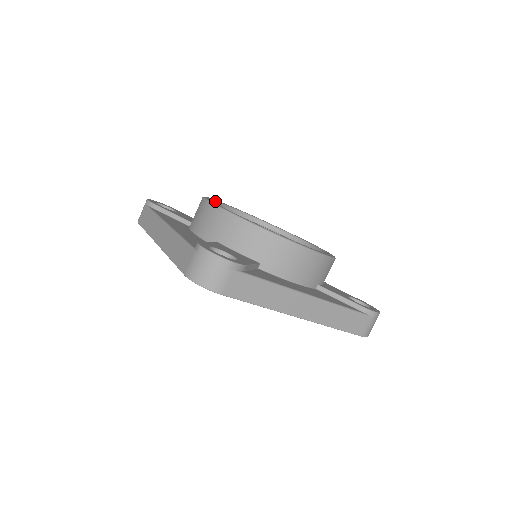
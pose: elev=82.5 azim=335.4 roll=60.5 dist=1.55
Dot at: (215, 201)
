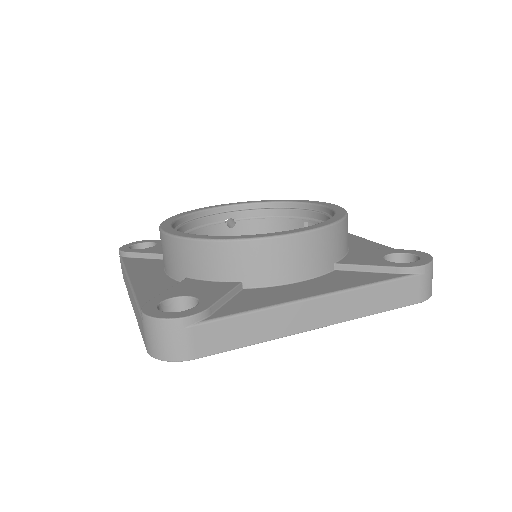
Dot at: (183, 216)
